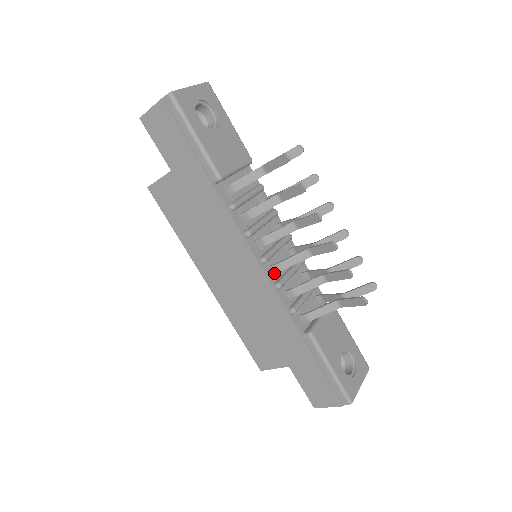
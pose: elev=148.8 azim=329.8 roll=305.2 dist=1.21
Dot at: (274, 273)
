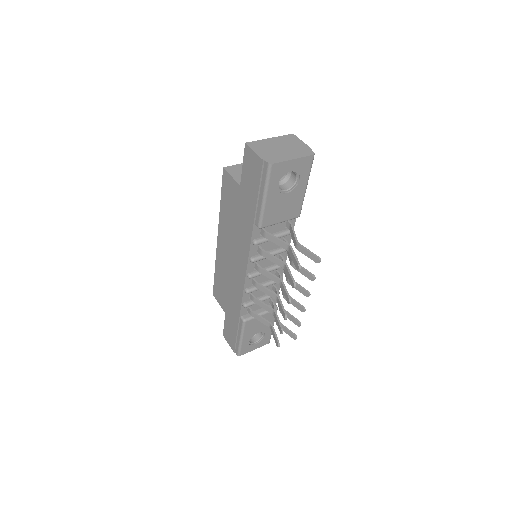
Dot at: (252, 282)
